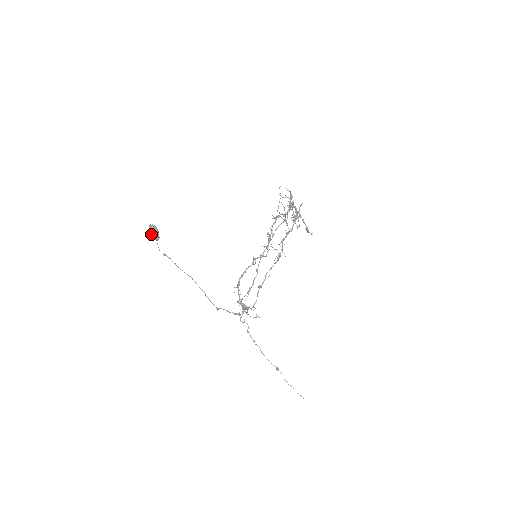
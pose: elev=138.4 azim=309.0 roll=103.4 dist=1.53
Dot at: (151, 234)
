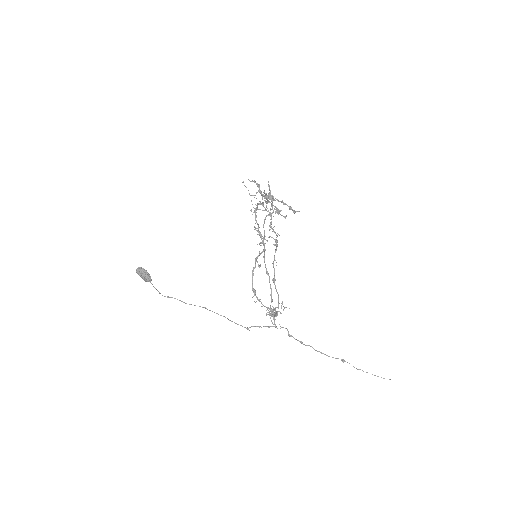
Dot at: (141, 277)
